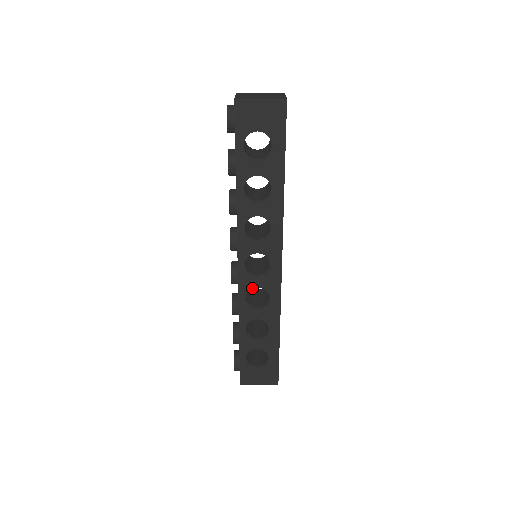
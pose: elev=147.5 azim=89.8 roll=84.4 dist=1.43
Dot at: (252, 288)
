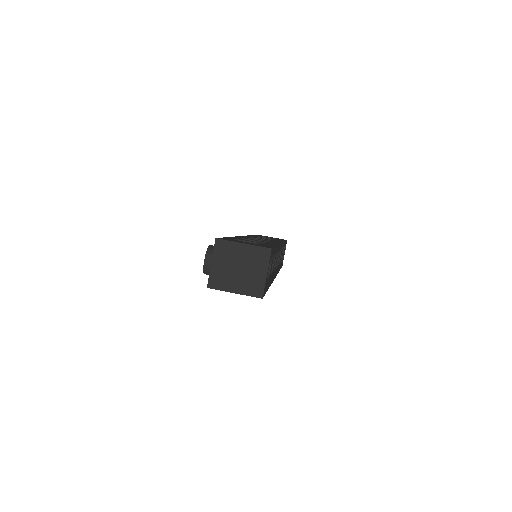
Dot at: occluded
